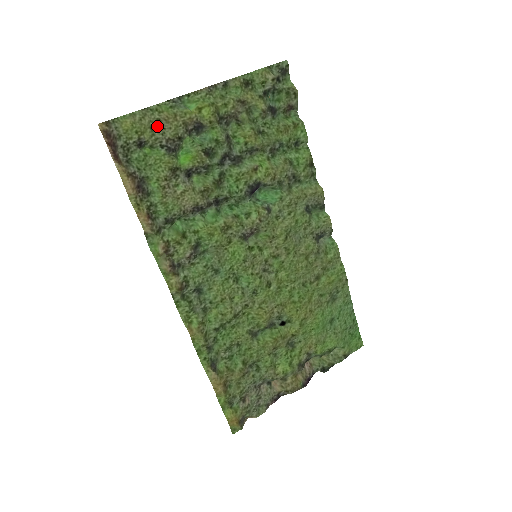
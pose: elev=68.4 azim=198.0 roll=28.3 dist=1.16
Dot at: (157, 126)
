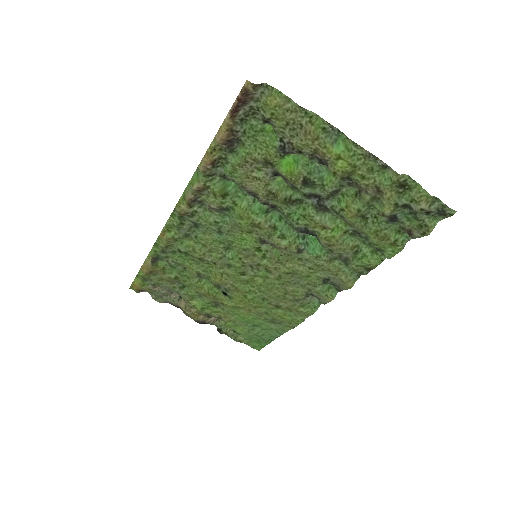
Dot at: (294, 127)
